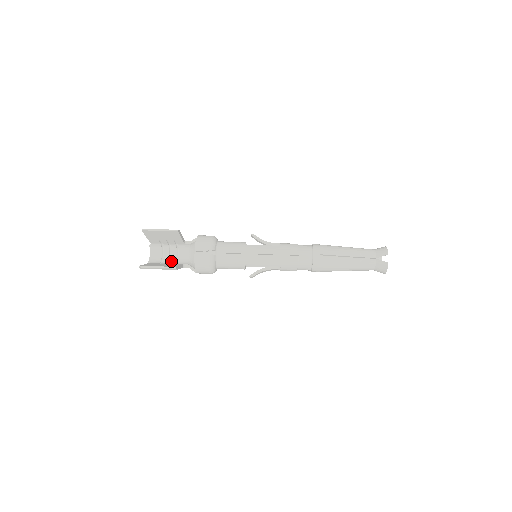
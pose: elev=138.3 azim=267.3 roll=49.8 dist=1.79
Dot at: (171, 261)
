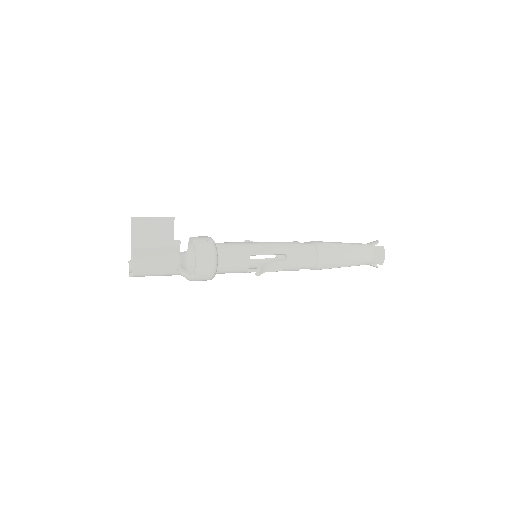
Dot at: occluded
